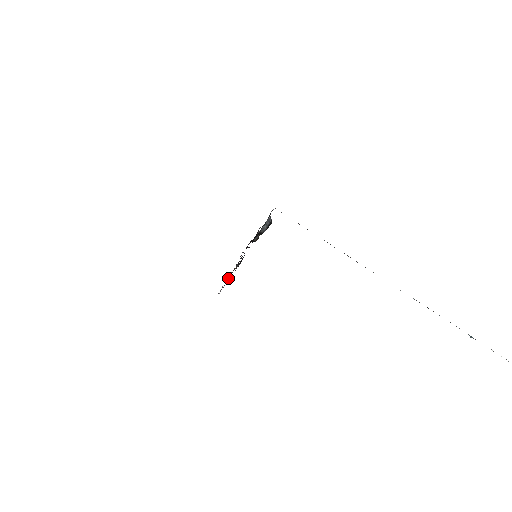
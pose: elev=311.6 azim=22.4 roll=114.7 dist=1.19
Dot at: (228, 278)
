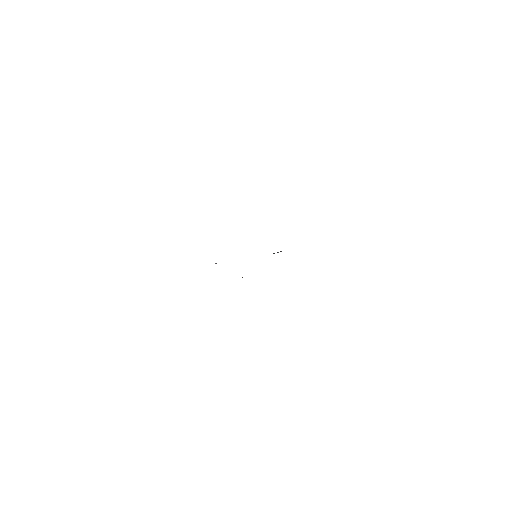
Dot at: occluded
